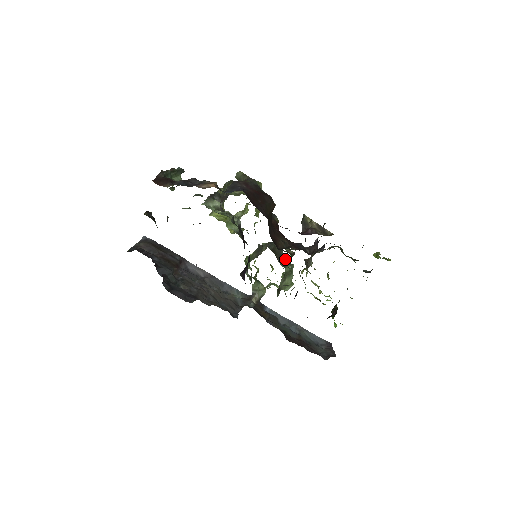
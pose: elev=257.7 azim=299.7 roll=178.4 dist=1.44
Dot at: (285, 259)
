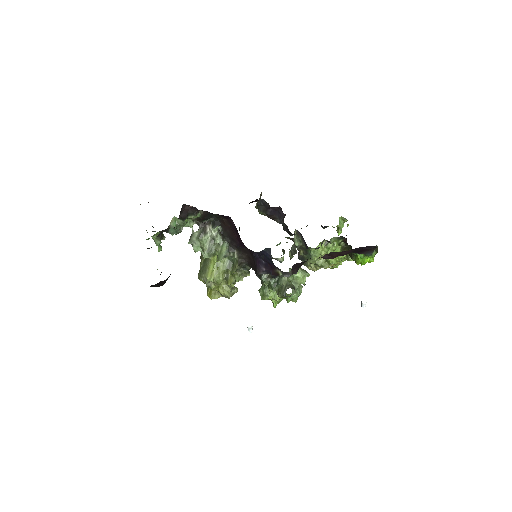
Dot at: occluded
